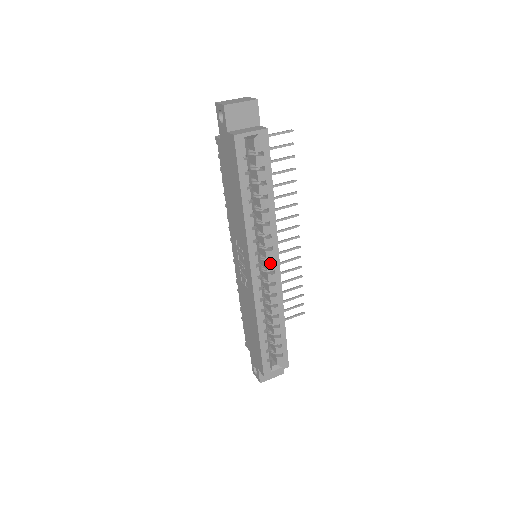
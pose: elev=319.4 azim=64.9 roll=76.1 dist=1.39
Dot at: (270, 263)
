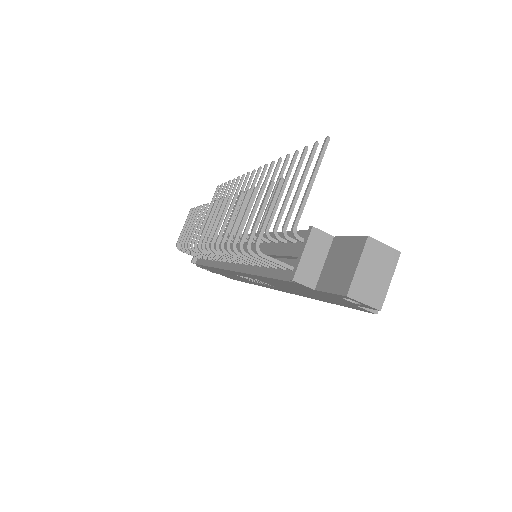
Dot at: occluded
